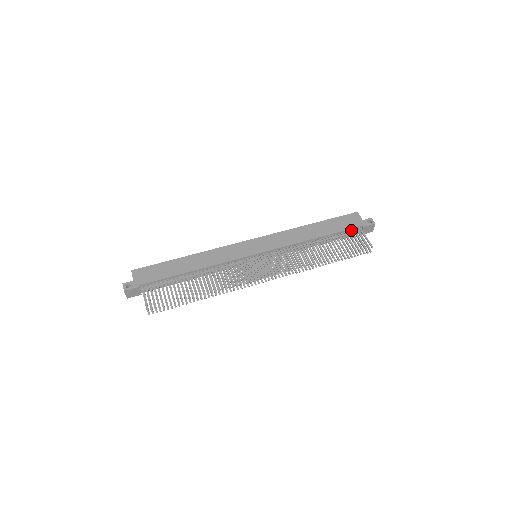
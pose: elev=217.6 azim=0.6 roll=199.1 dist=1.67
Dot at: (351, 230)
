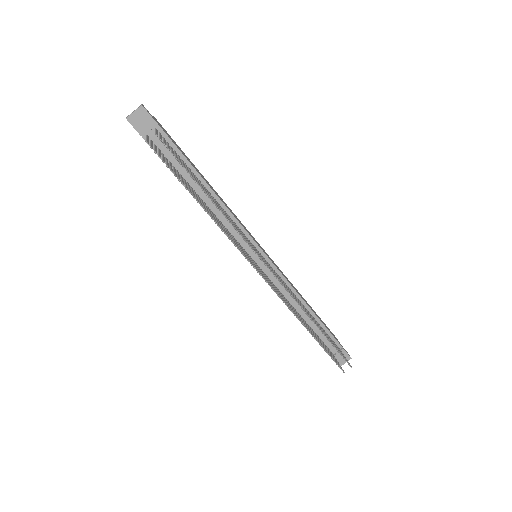
Dot at: (333, 340)
